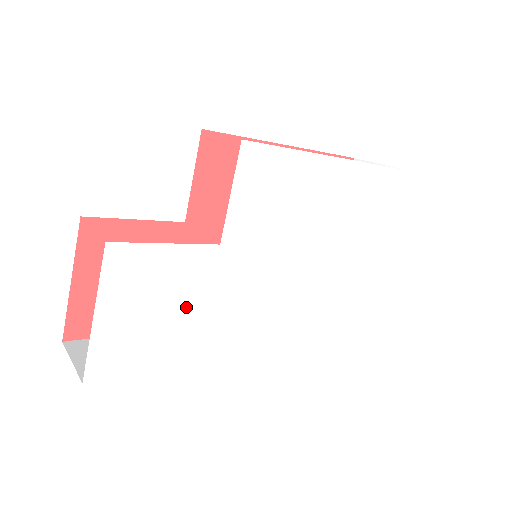
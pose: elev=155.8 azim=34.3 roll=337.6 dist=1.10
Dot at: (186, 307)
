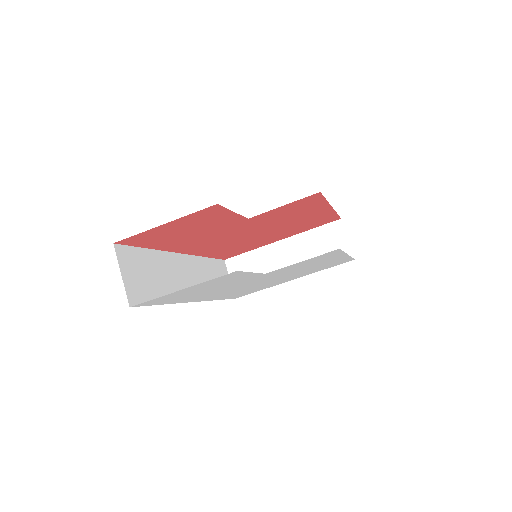
Dot at: occluded
